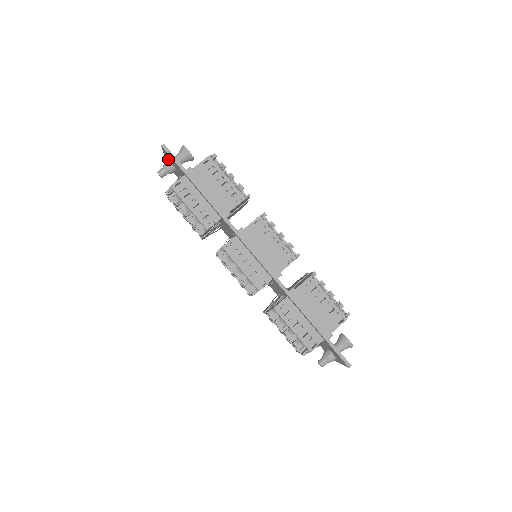
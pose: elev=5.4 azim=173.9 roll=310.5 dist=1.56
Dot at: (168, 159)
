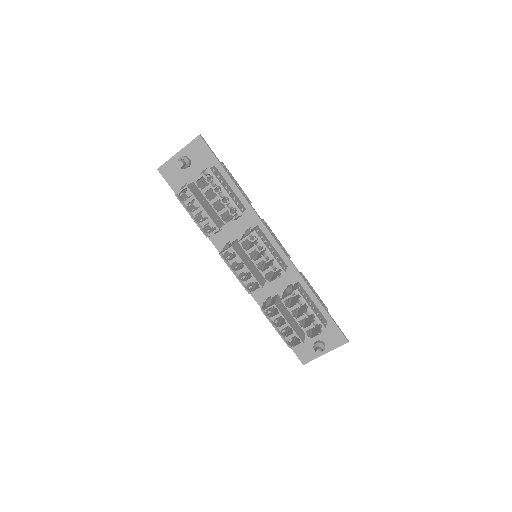
Dot at: (186, 154)
